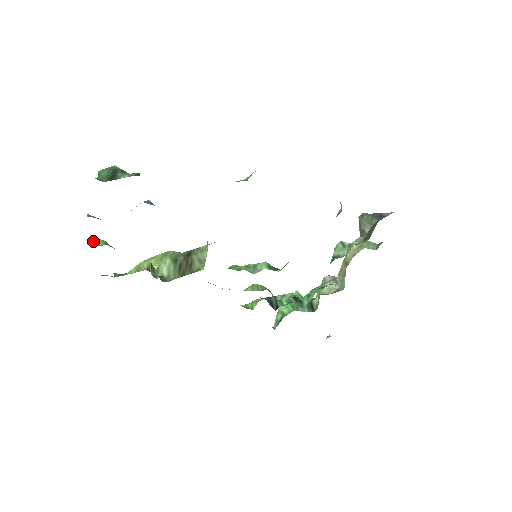
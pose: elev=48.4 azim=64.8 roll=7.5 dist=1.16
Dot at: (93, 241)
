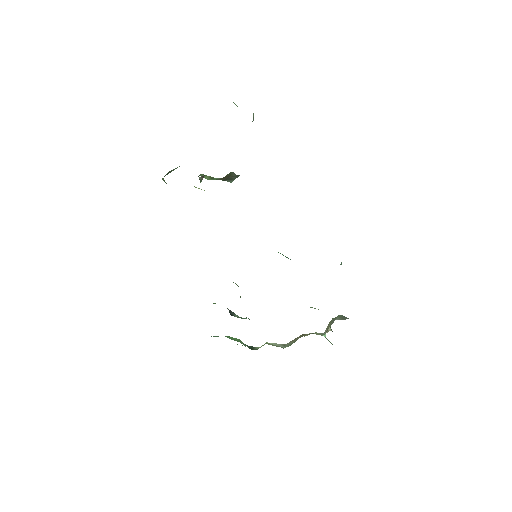
Dot at: occluded
